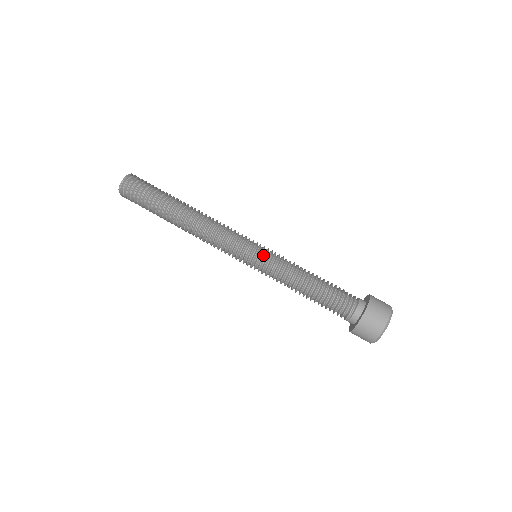
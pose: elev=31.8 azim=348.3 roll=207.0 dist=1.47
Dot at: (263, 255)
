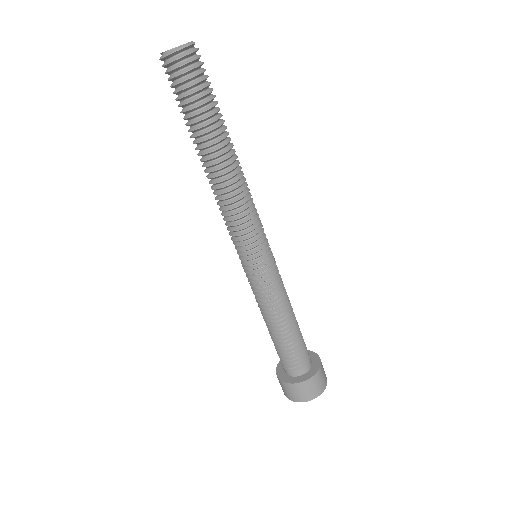
Dot at: (256, 271)
